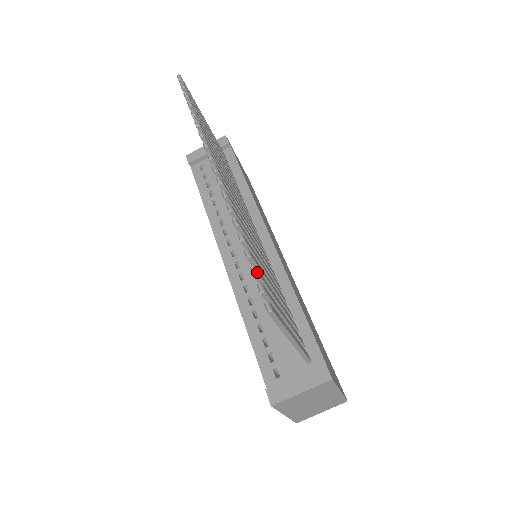
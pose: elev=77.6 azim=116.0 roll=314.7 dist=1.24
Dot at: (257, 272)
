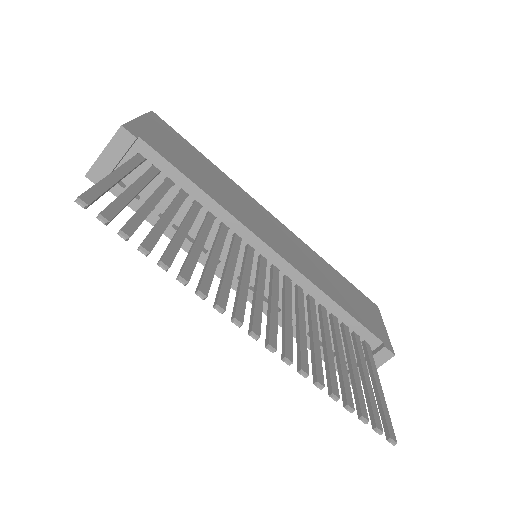
Dot at: occluded
